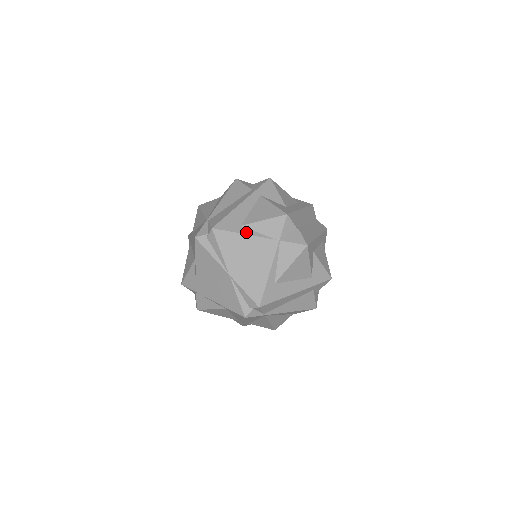
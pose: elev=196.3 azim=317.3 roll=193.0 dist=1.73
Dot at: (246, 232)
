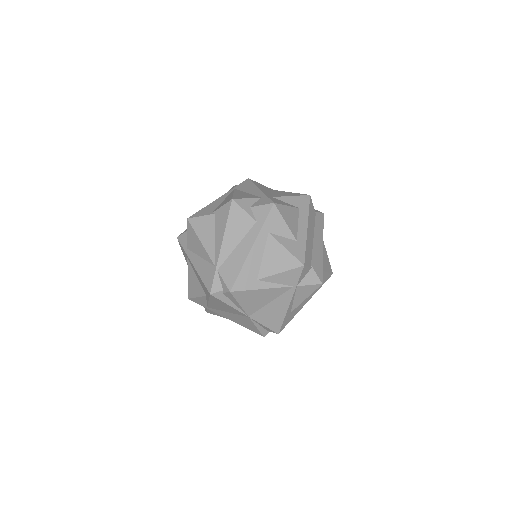
Dot at: (264, 286)
